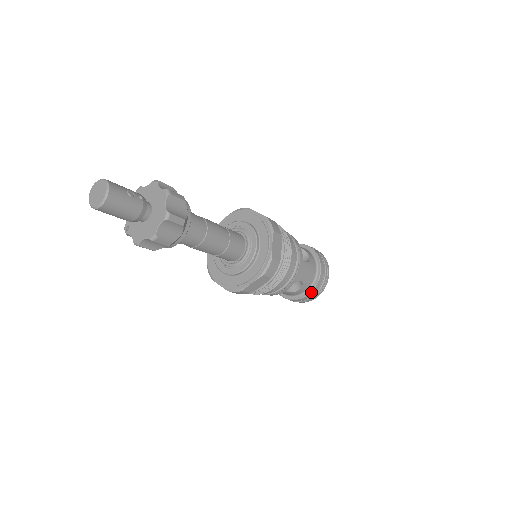
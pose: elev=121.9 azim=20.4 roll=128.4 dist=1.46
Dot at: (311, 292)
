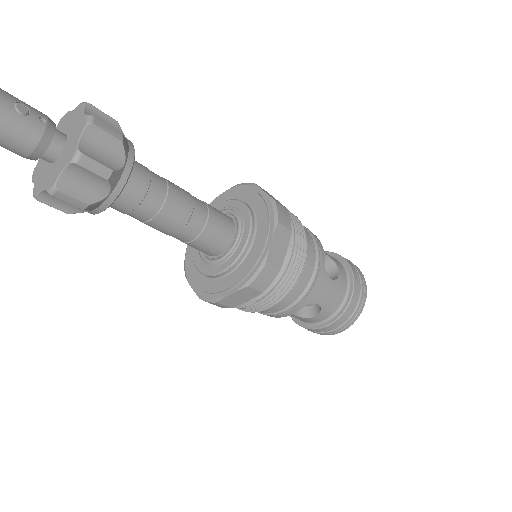
Dot at: (332, 323)
